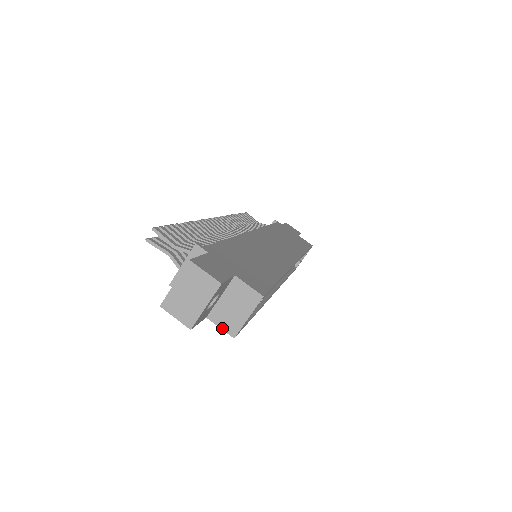
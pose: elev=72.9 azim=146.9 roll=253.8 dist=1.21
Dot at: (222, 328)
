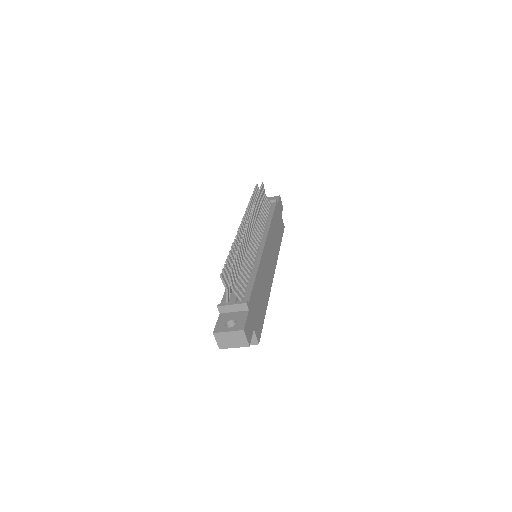
Dot at: occluded
